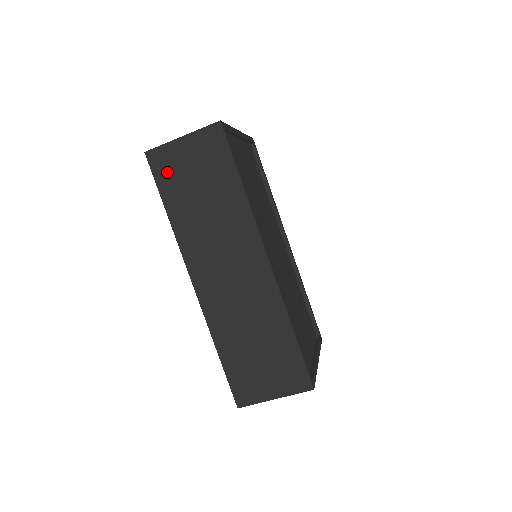
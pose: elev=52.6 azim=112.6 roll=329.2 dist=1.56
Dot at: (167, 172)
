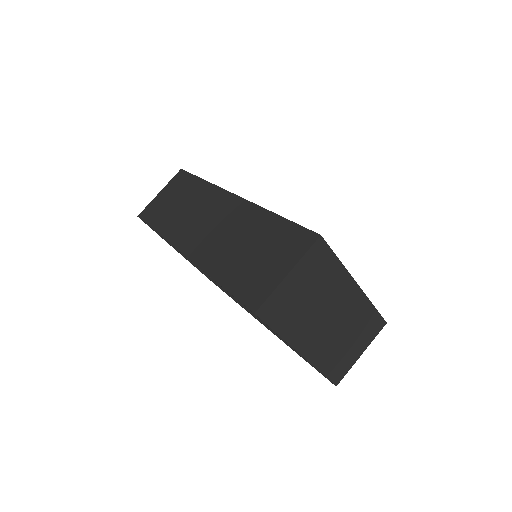
Dot at: (153, 213)
